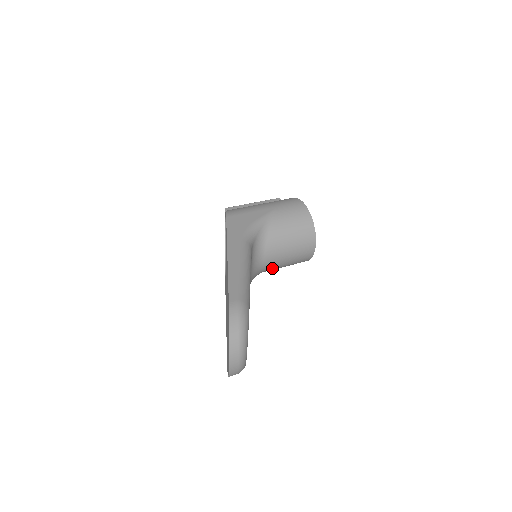
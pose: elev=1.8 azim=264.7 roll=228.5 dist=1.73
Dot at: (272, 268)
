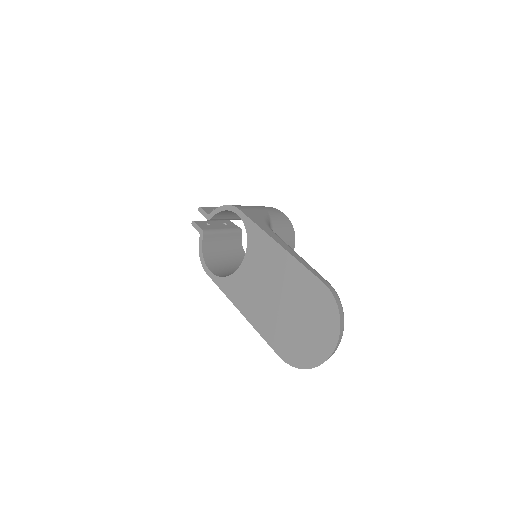
Dot at: occluded
